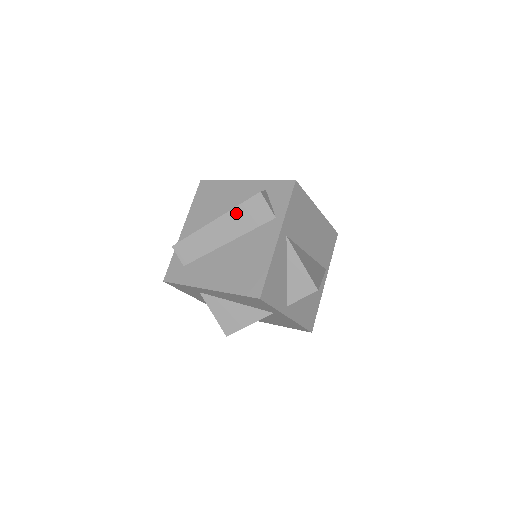
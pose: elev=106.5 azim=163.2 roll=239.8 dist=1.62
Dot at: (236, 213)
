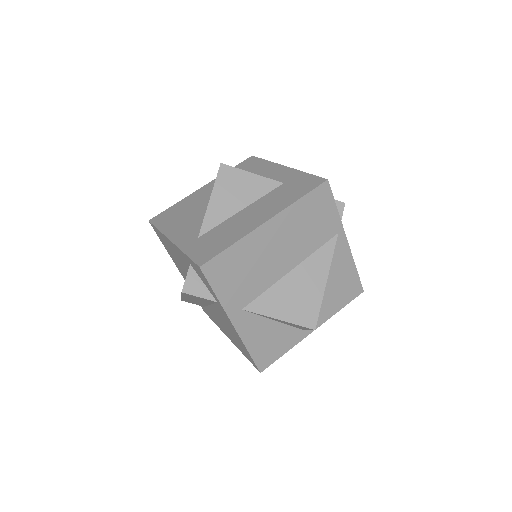
Dot at: occluded
